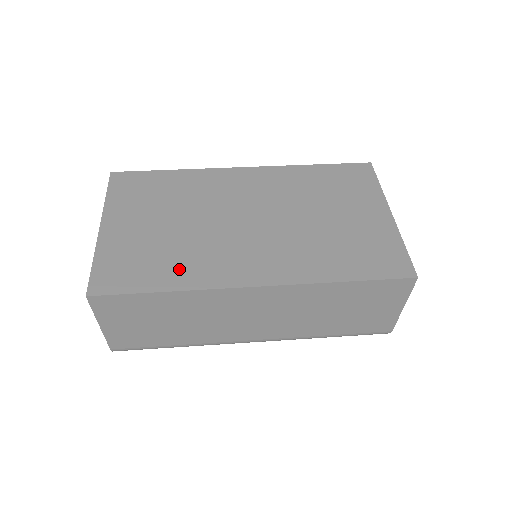
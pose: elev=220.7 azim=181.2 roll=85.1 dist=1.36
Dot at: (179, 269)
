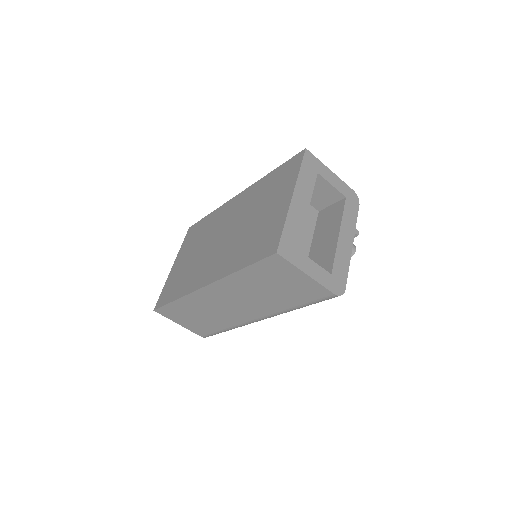
Dot at: (184, 284)
